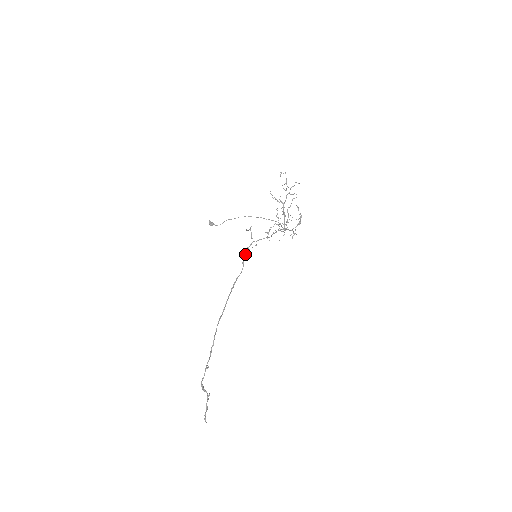
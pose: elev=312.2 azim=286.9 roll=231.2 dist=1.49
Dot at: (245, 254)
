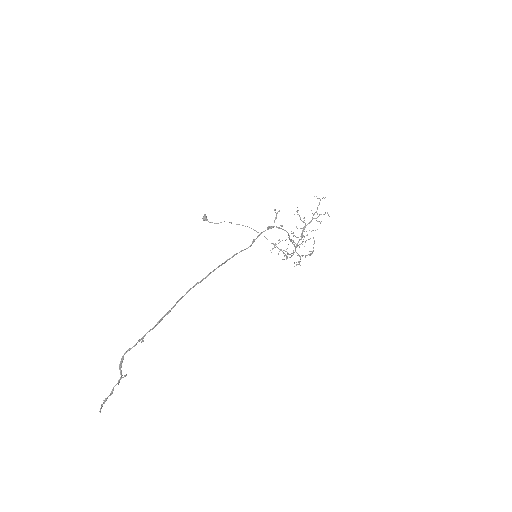
Dot at: (260, 233)
